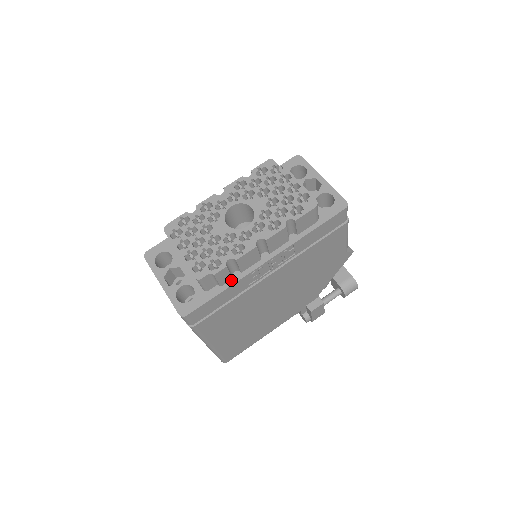
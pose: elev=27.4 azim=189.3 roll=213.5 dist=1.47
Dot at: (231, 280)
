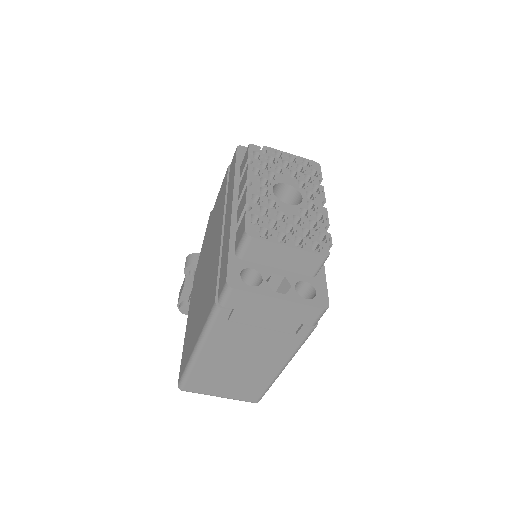
Dot at: occluded
